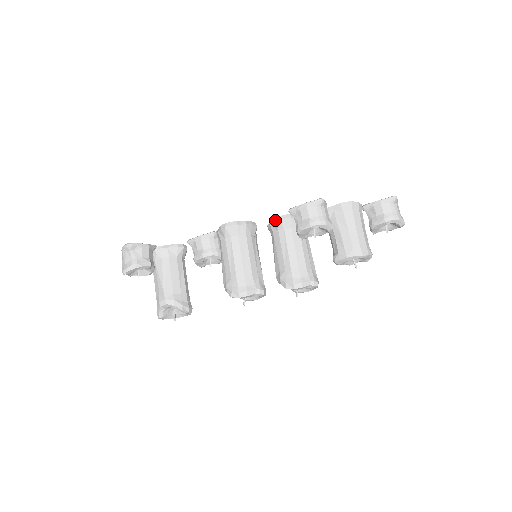
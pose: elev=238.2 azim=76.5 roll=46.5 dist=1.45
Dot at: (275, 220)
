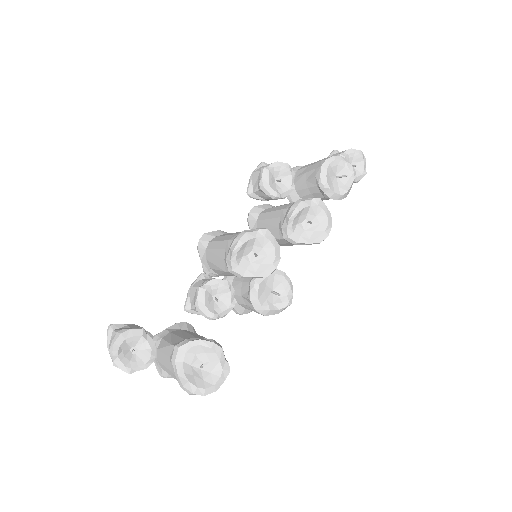
Dot at: (248, 218)
